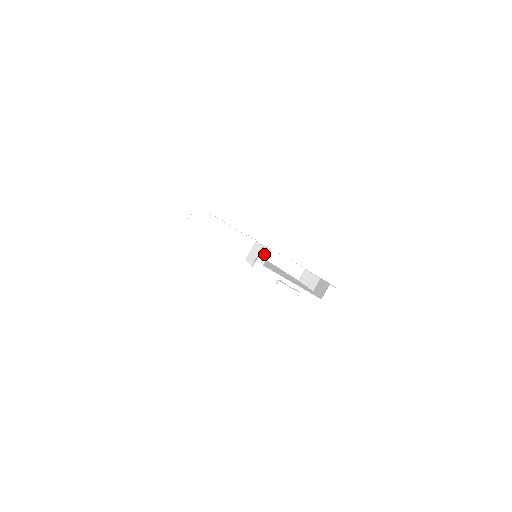
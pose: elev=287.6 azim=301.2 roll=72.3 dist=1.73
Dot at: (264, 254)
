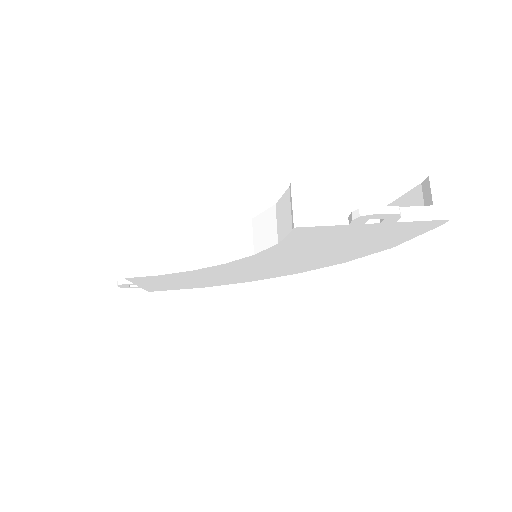
Dot at: (298, 193)
